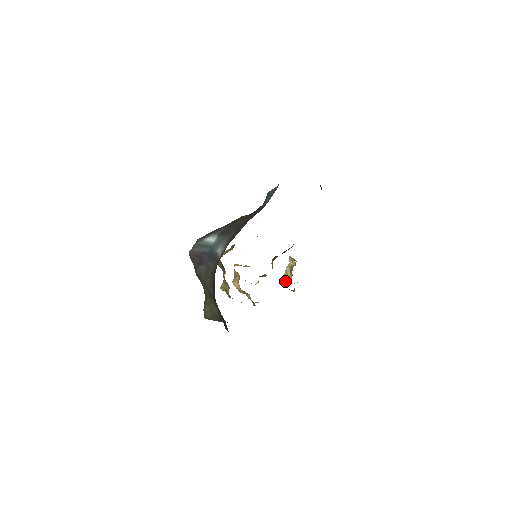
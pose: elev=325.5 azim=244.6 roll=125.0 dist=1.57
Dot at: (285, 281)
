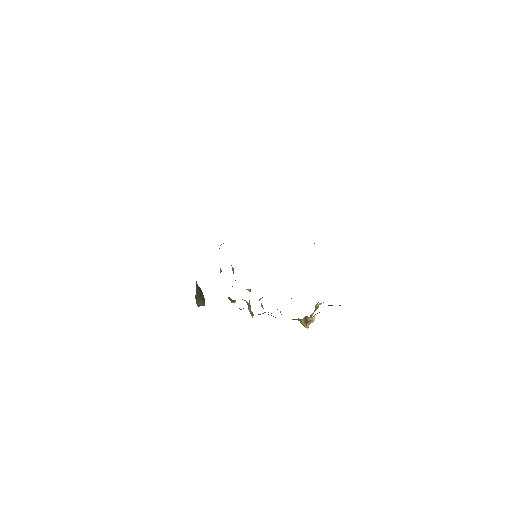
Dot at: occluded
